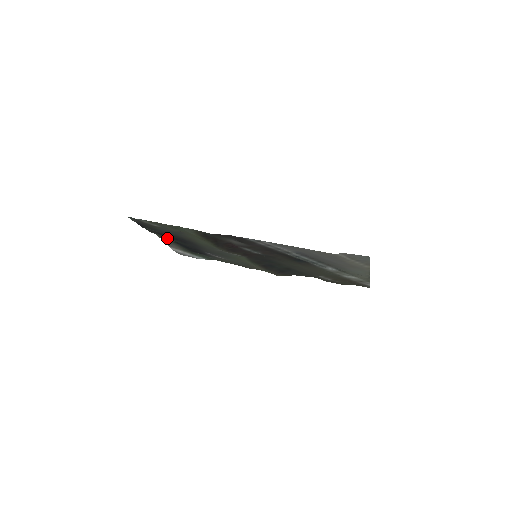
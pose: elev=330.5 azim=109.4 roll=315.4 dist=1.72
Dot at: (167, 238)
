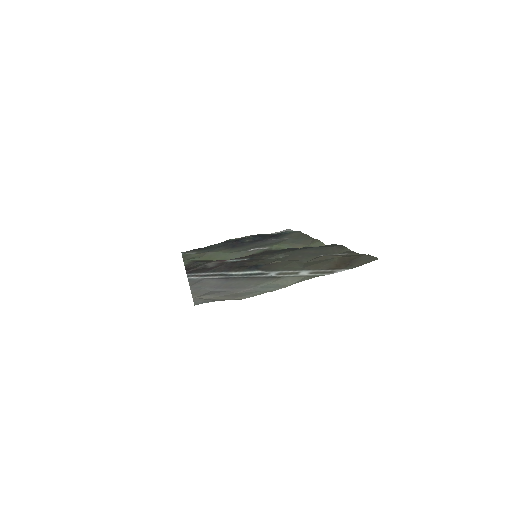
Dot at: (238, 239)
